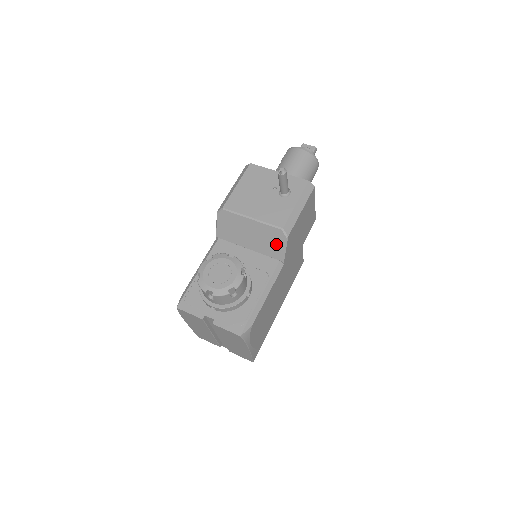
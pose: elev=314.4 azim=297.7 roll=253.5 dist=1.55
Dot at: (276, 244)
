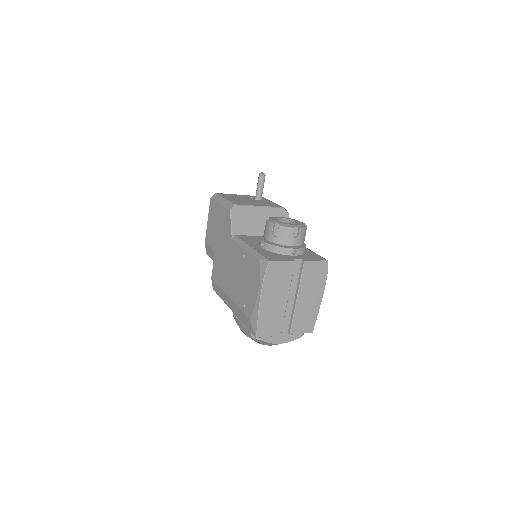
Dot at: occluded
